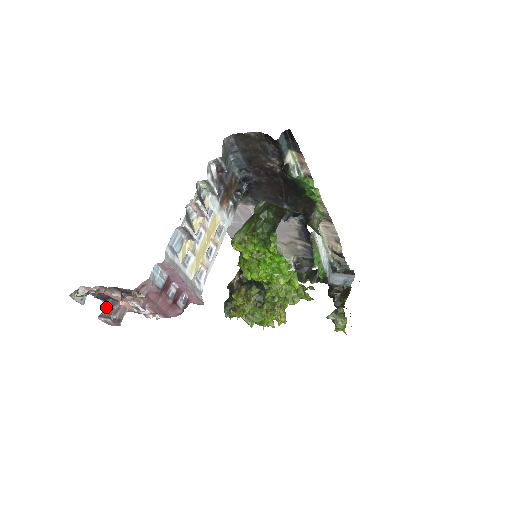
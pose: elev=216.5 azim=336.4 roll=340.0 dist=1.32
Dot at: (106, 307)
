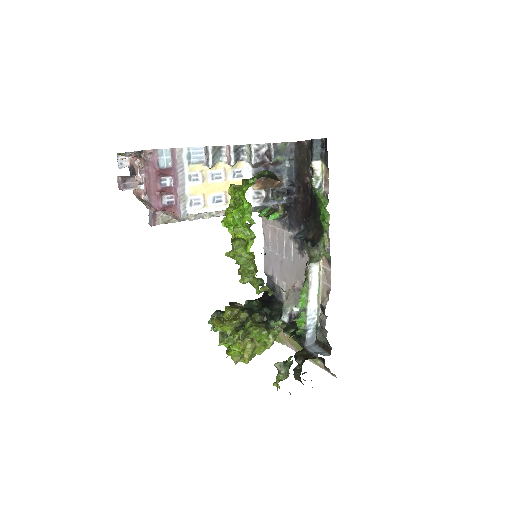
Dot at: (128, 176)
